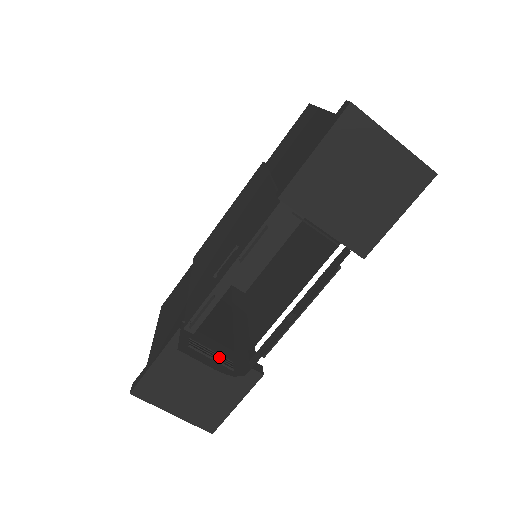
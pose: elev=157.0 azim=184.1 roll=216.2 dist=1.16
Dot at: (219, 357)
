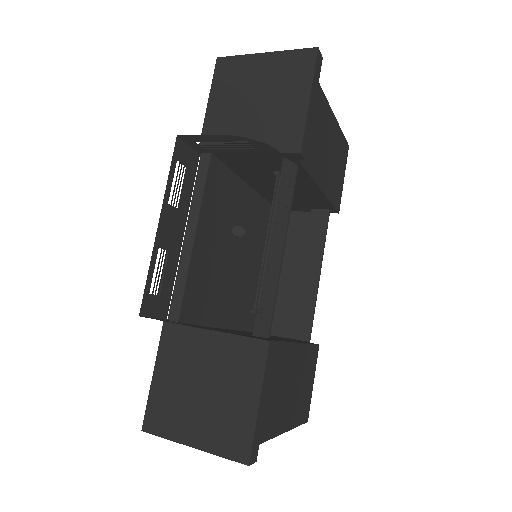
Dot at: (212, 339)
